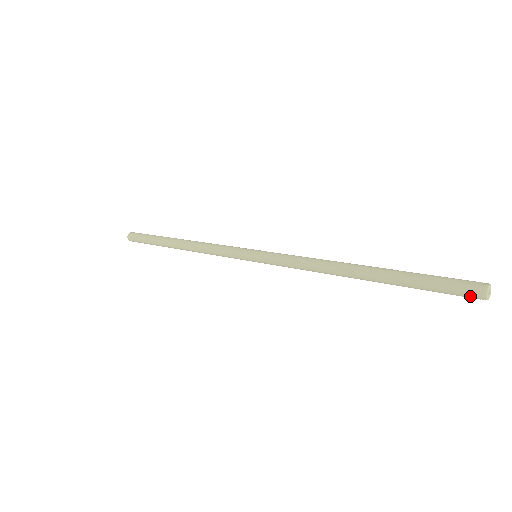
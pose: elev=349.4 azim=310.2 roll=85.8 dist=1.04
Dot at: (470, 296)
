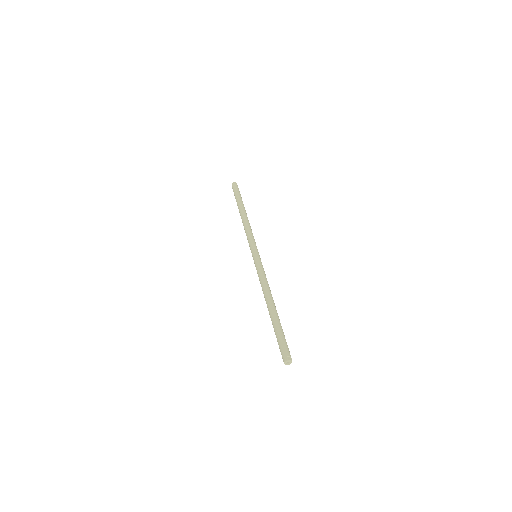
Dot at: (282, 357)
